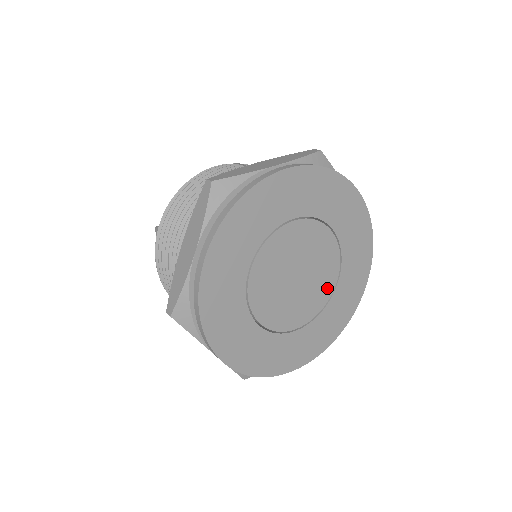
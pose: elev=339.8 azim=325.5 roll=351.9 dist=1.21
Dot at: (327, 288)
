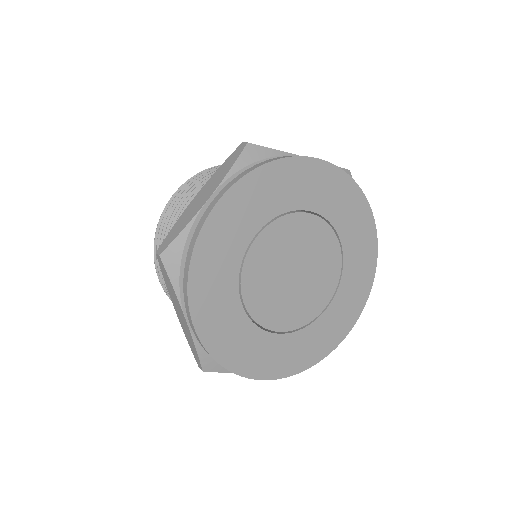
Dot at: (318, 304)
